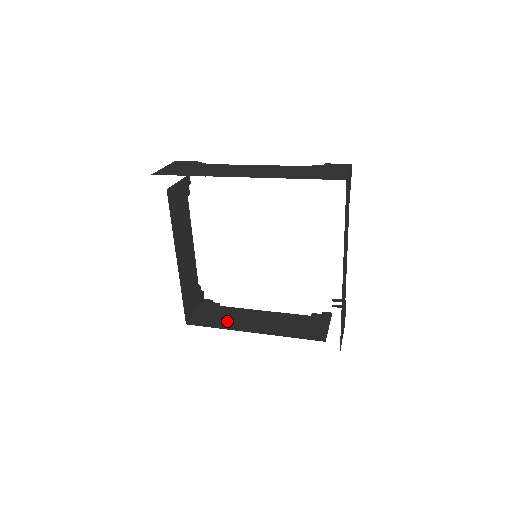
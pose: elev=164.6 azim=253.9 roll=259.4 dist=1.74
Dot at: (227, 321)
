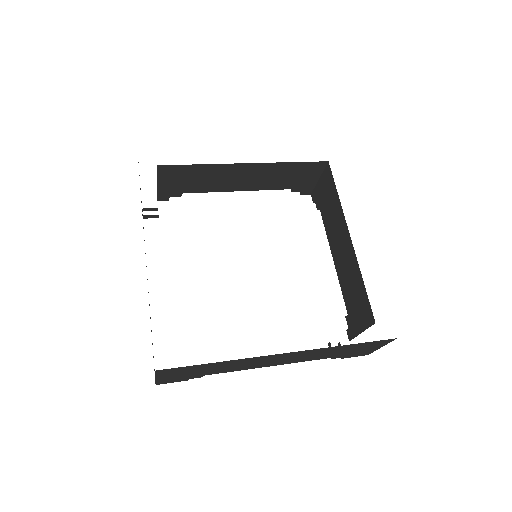
Dot at: occluded
